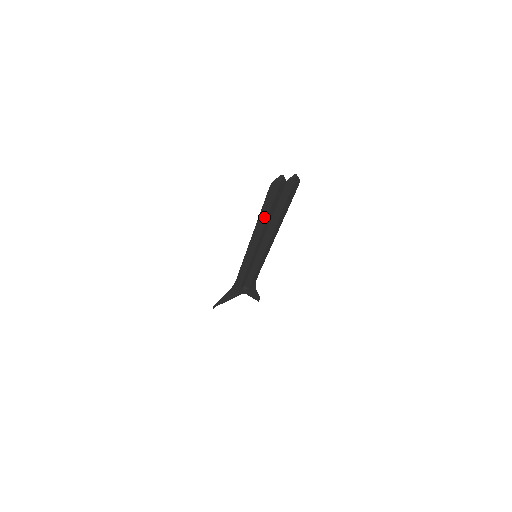
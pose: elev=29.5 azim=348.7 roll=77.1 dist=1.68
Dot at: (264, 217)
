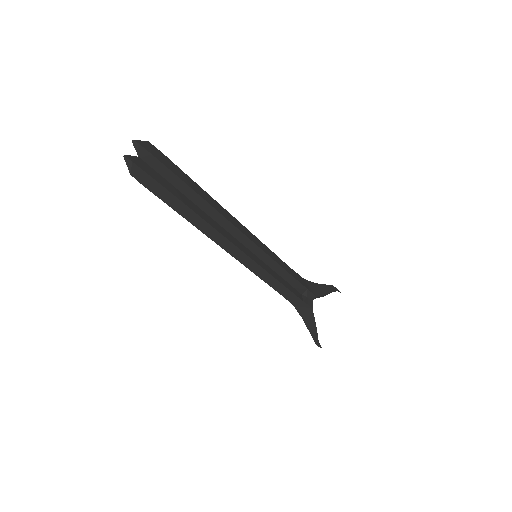
Dot at: (188, 213)
